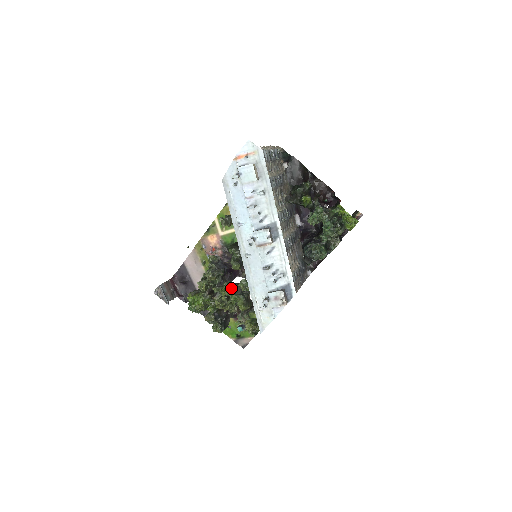
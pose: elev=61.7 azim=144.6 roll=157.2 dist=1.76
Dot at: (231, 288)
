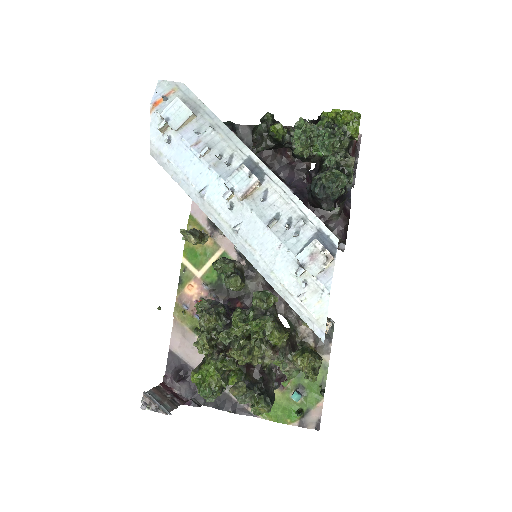
Dot at: (244, 315)
